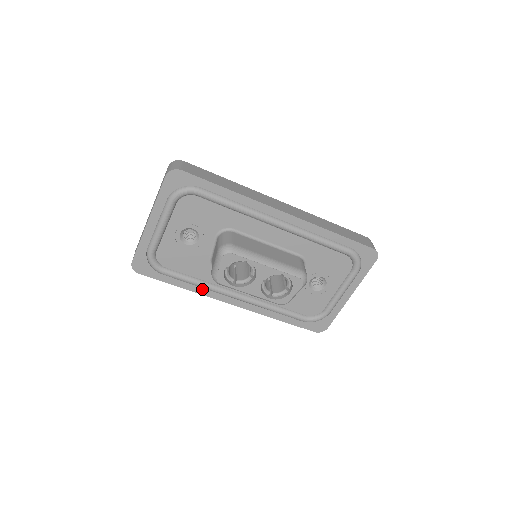
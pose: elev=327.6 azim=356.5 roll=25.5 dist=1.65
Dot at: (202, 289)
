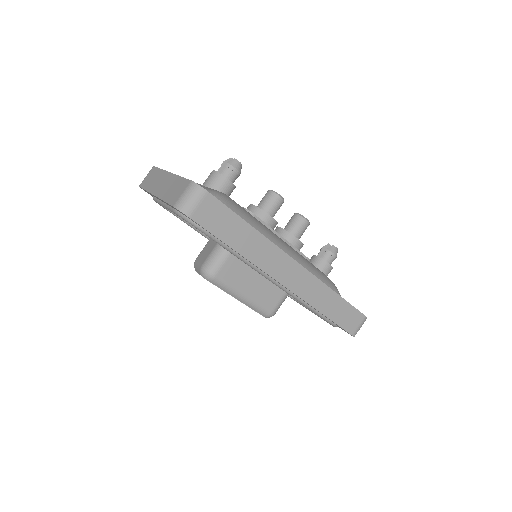
Dot at: occluded
